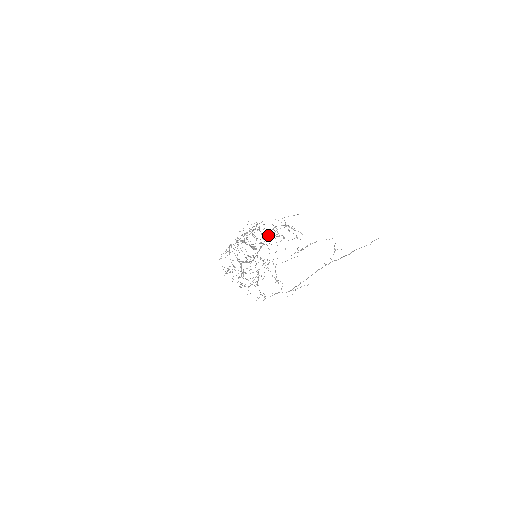
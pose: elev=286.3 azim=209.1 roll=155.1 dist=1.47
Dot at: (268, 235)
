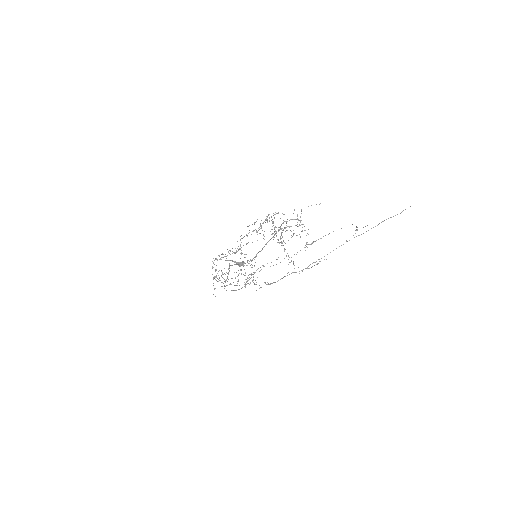
Dot at: (280, 229)
